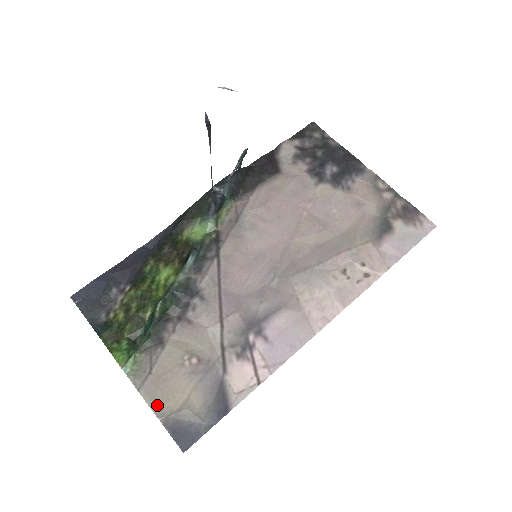
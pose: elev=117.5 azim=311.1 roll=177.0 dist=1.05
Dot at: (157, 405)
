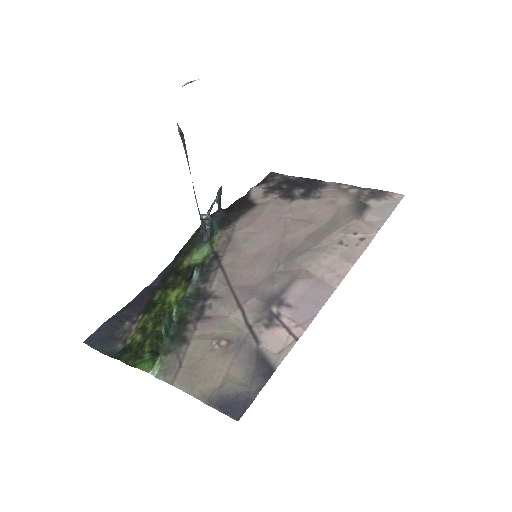
Dot at: (195, 390)
